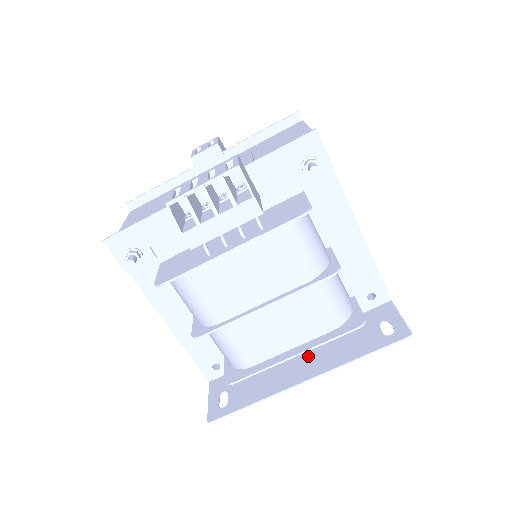
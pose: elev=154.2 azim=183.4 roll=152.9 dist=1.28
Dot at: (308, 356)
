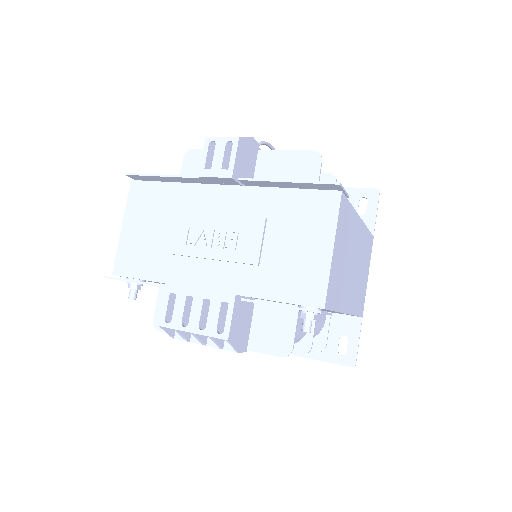
Dot at: occluded
